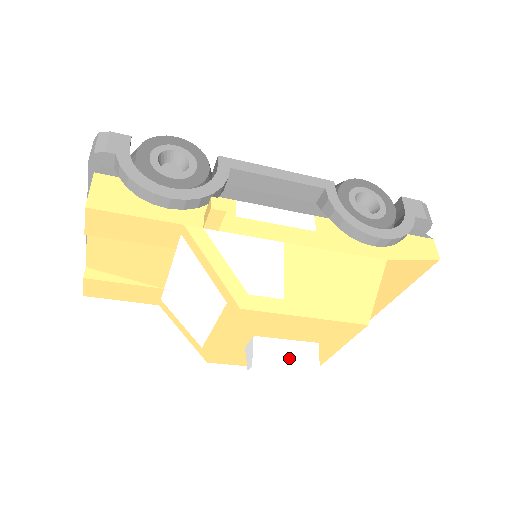
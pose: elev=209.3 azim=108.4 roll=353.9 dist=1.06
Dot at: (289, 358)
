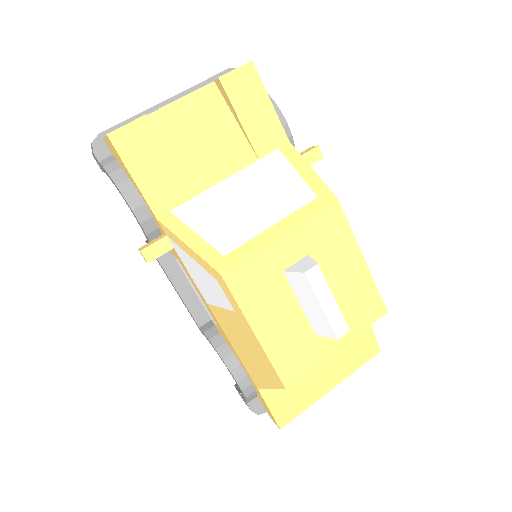
Dot at: occluded
